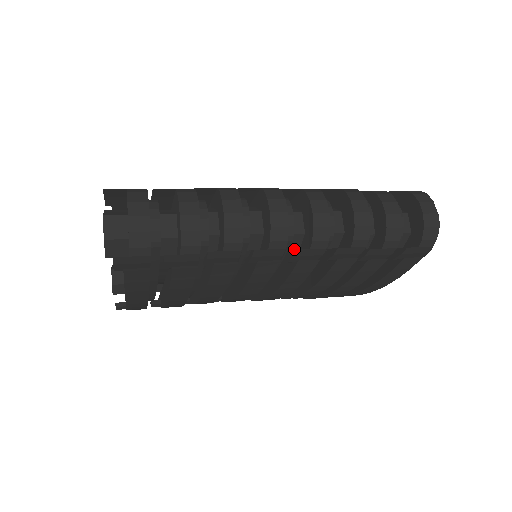
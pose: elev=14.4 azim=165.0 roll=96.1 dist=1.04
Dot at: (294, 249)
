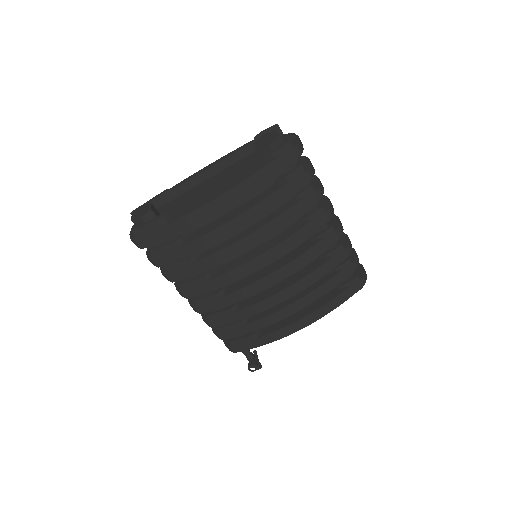
Dot at: occluded
